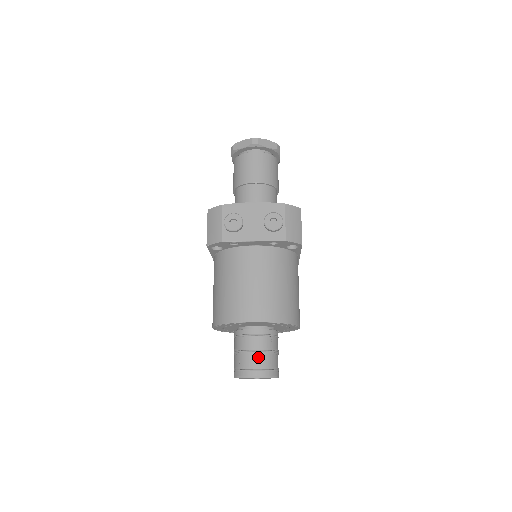
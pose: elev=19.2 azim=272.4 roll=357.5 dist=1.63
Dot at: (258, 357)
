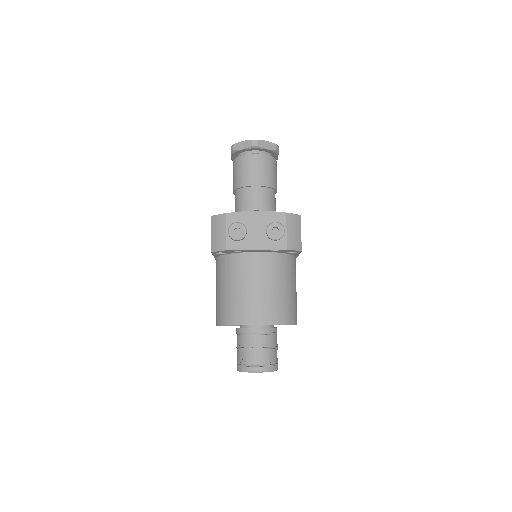
Dot at: (260, 354)
